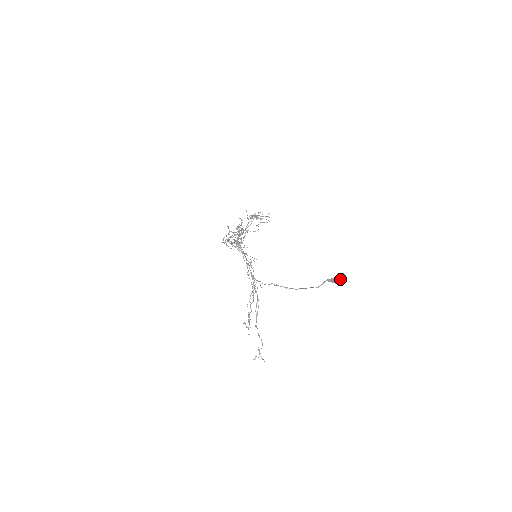
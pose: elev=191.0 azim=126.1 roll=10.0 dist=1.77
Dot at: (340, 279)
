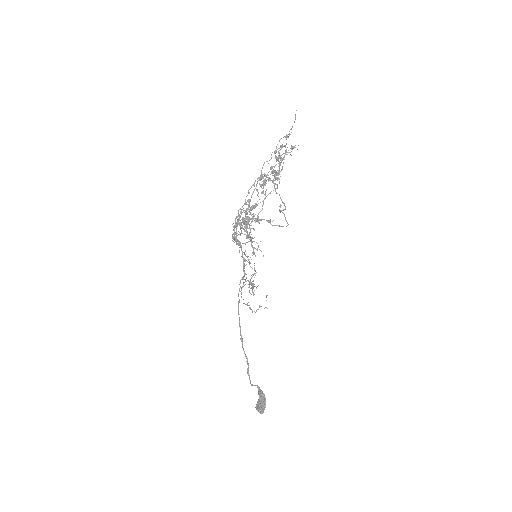
Dot at: (258, 407)
